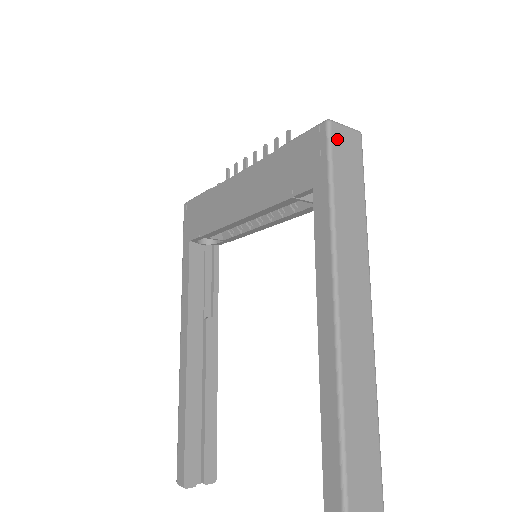
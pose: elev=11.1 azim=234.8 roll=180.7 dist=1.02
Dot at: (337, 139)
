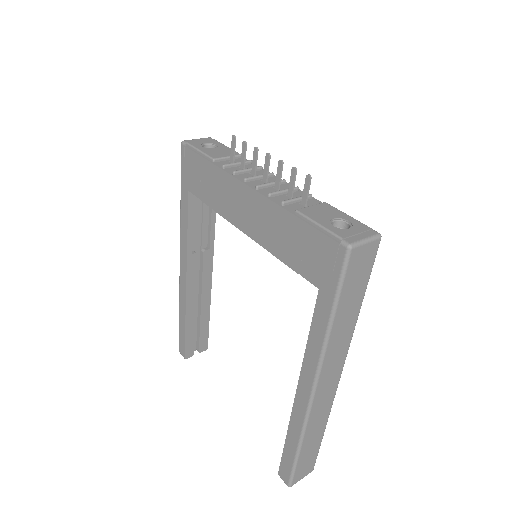
Dot at: (353, 261)
